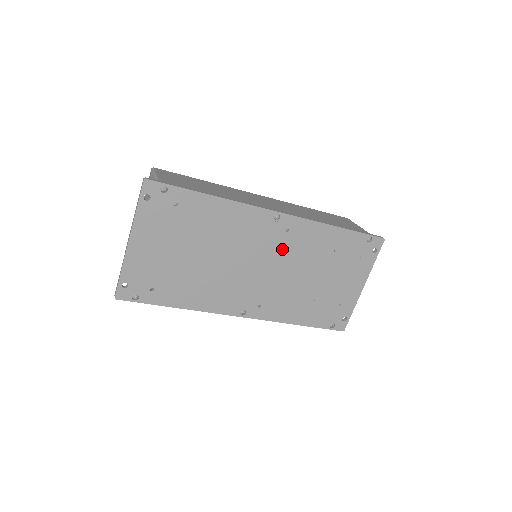
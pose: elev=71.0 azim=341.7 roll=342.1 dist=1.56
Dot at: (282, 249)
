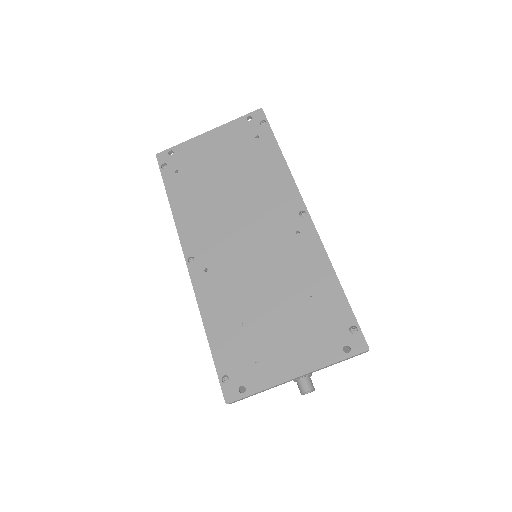
Dot at: (277, 243)
